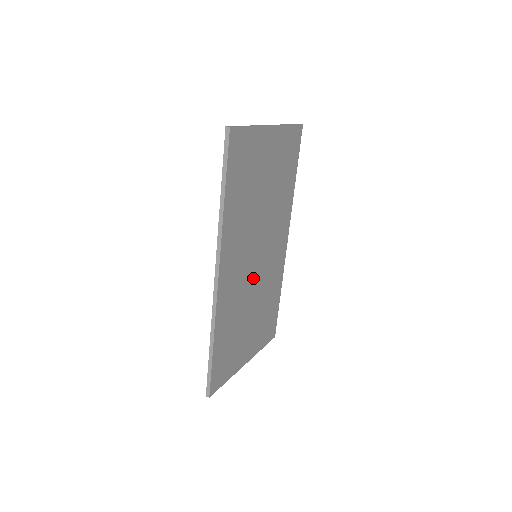
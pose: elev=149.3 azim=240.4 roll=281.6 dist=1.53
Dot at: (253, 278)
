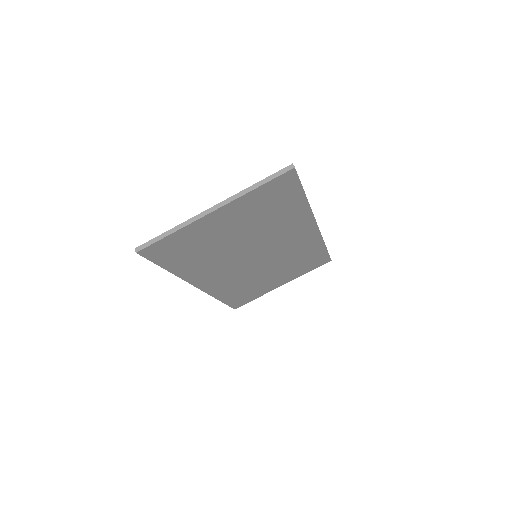
Dot at: (258, 265)
